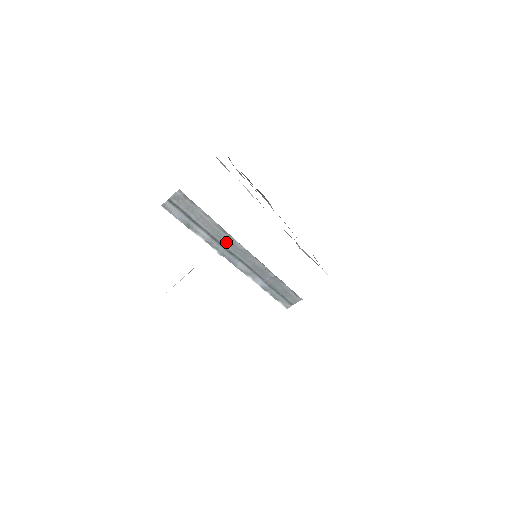
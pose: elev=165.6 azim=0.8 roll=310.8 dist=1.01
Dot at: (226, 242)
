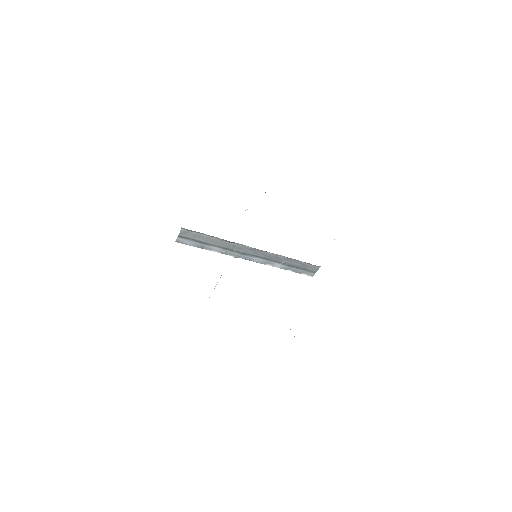
Dot at: (236, 248)
